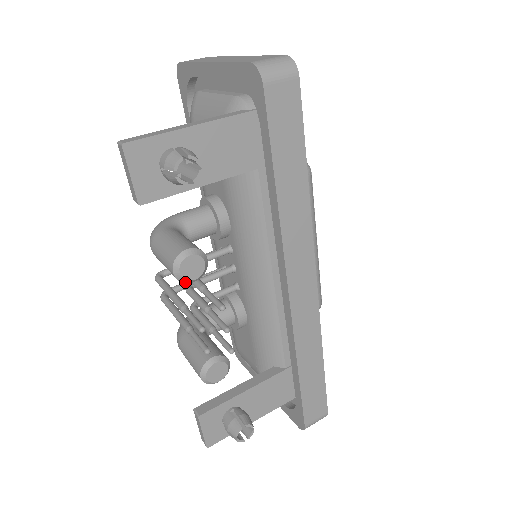
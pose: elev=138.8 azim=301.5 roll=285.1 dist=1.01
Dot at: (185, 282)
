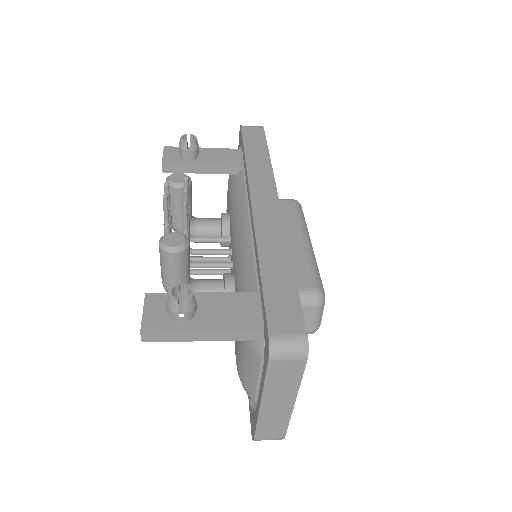
Dot at: (171, 186)
